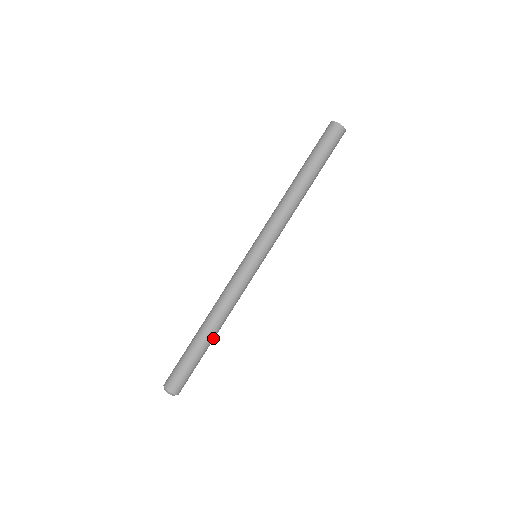
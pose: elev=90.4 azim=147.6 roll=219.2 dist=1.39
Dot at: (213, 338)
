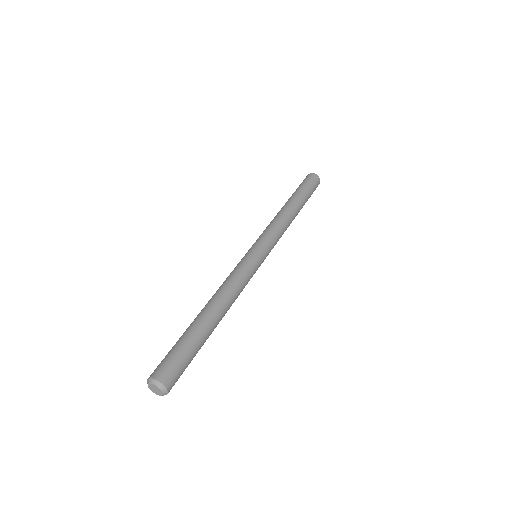
Dot at: (212, 320)
